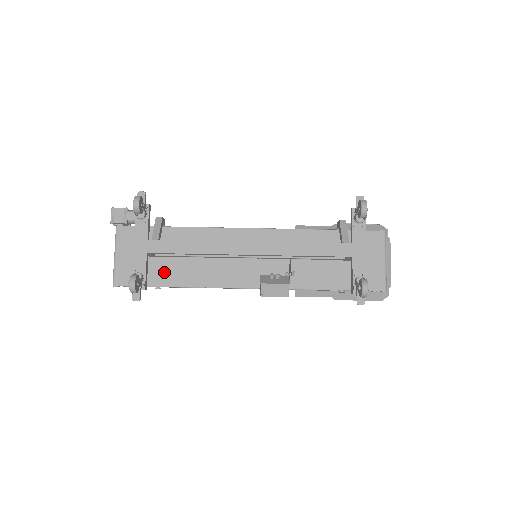
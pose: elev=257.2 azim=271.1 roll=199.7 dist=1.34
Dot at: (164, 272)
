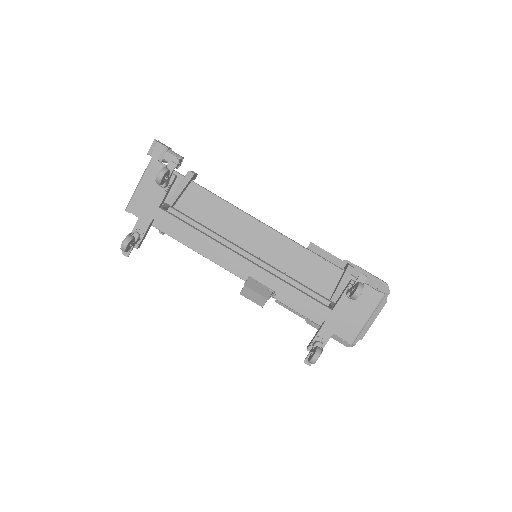
Dot at: occluded
